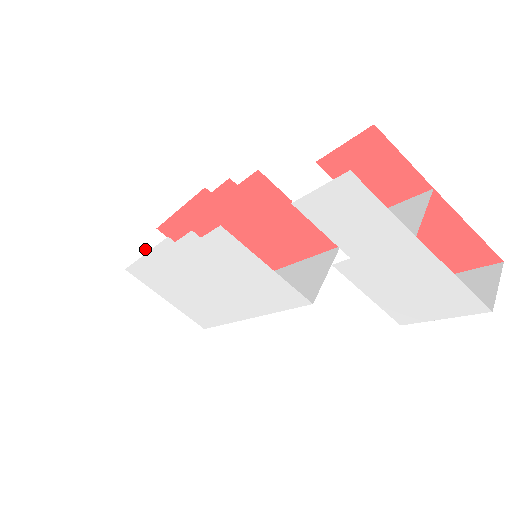
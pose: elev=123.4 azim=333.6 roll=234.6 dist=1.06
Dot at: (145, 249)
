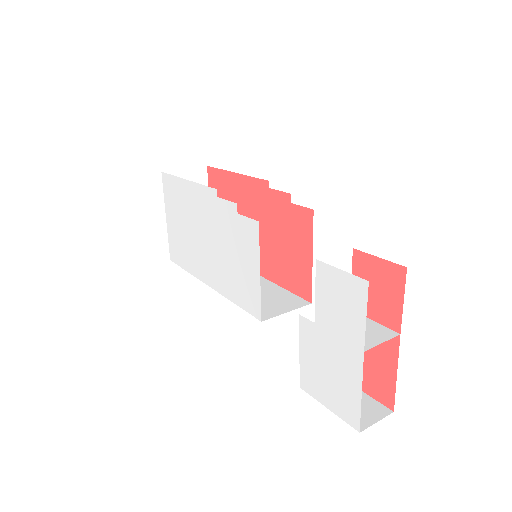
Dot at: (187, 171)
